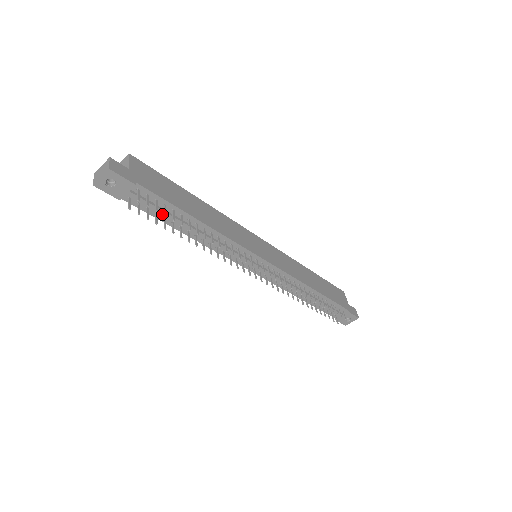
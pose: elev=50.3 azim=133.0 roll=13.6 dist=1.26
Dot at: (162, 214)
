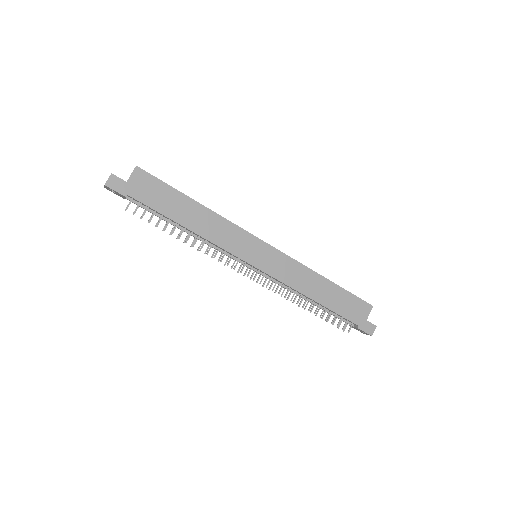
Dot at: (156, 215)
